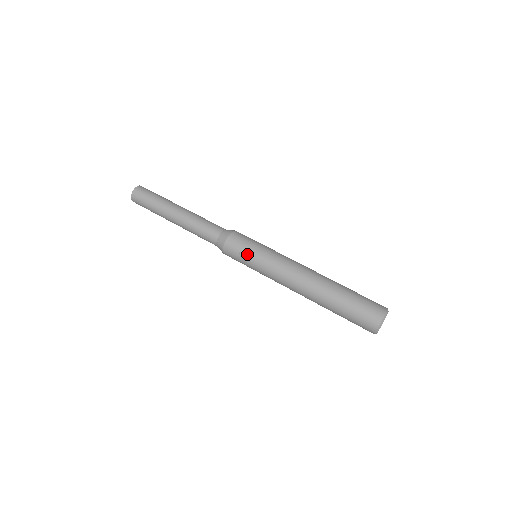
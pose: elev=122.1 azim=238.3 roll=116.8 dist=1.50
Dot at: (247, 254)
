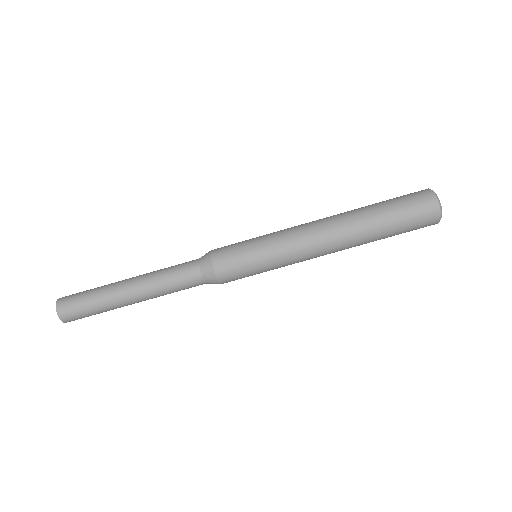
Dot at: occluded
